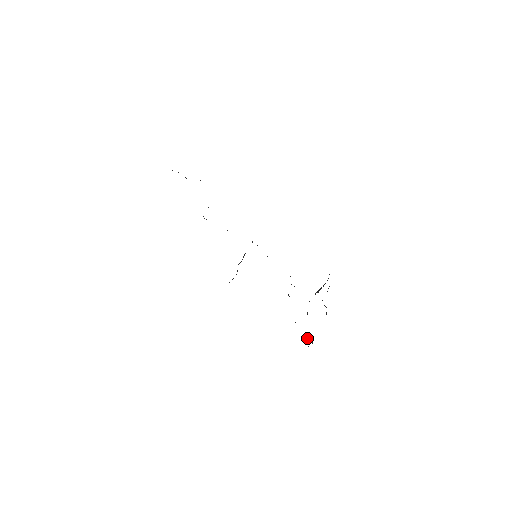
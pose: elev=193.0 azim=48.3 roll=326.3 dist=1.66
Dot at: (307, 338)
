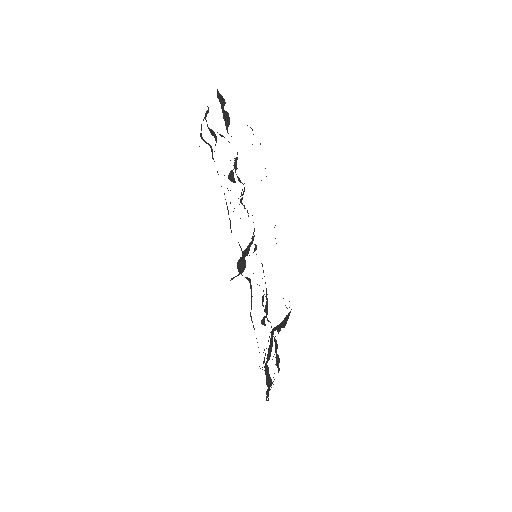
Dot at: (270, 383)
